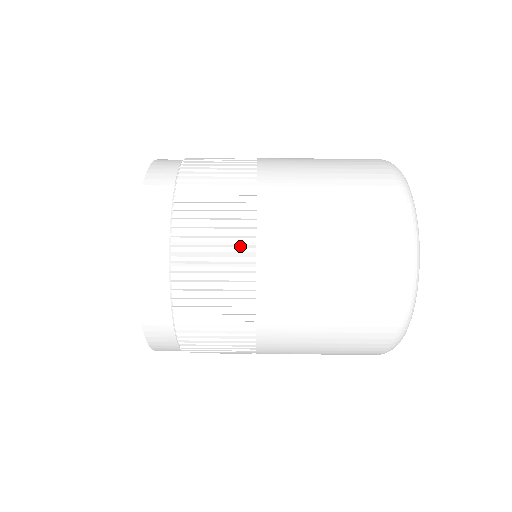
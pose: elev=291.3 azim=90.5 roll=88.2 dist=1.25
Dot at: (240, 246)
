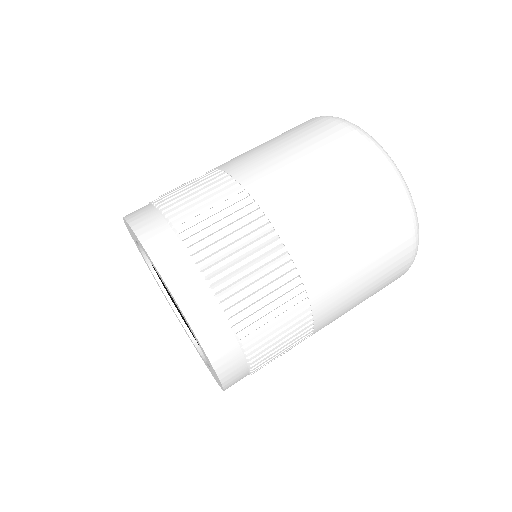
Dot at: (293, 300)
